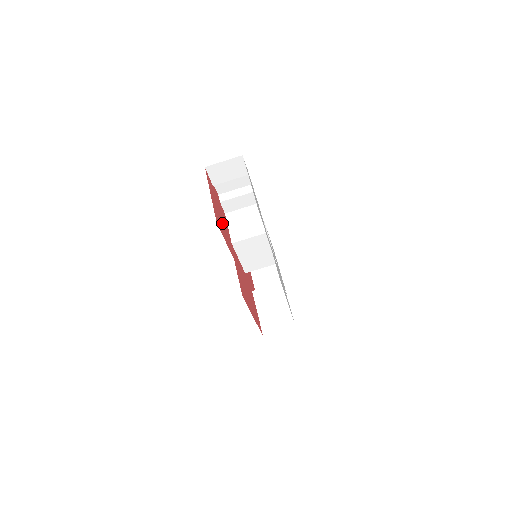
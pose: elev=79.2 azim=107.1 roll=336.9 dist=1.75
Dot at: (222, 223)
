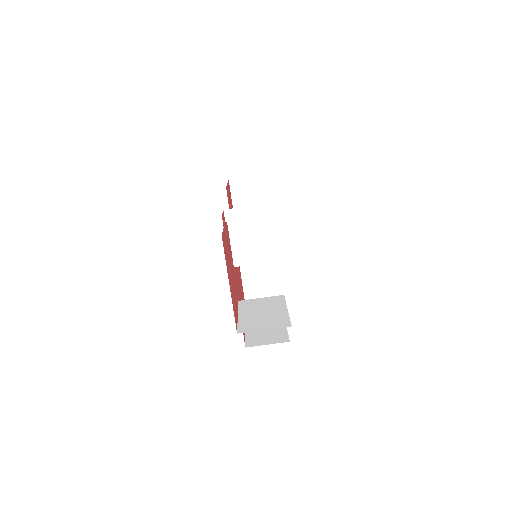
Dot at: (232, 280)
